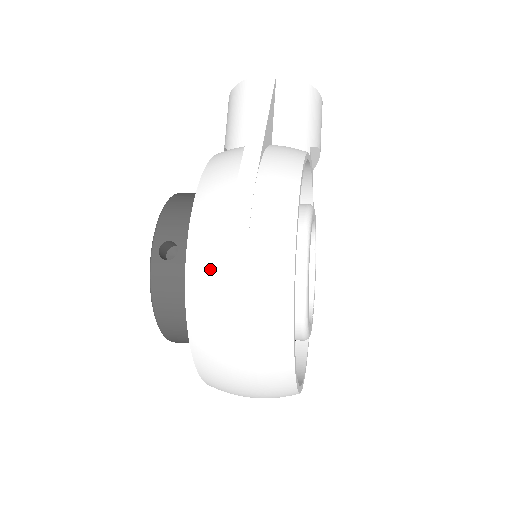
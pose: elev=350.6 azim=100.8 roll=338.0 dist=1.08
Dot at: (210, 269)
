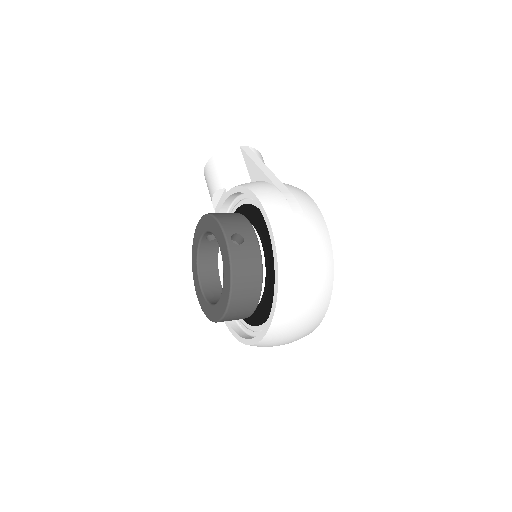
Dot at: (291, 235)
